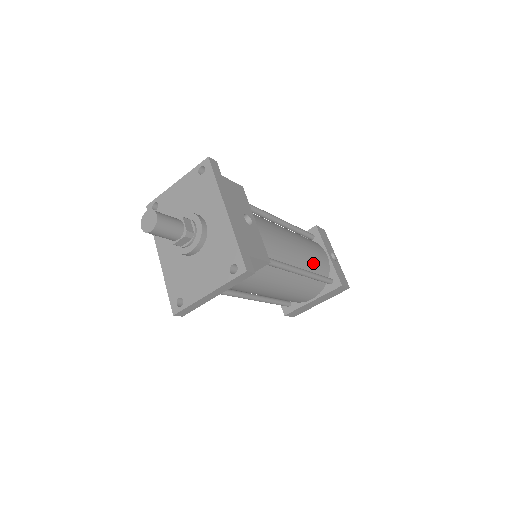
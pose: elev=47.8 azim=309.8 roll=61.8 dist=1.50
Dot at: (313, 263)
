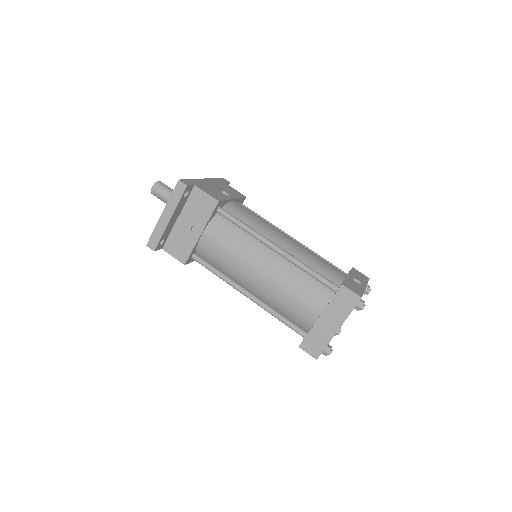
Dot at: (309, 261)
